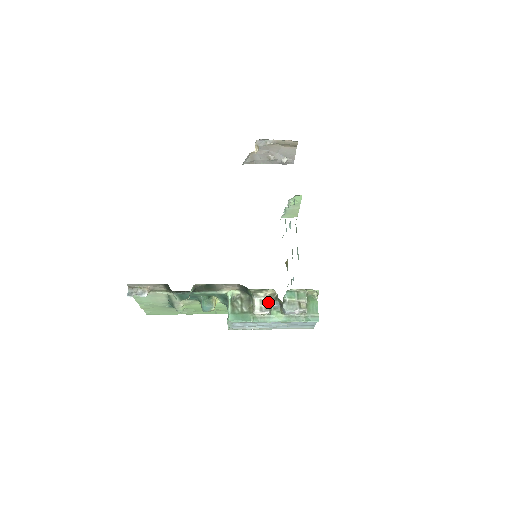
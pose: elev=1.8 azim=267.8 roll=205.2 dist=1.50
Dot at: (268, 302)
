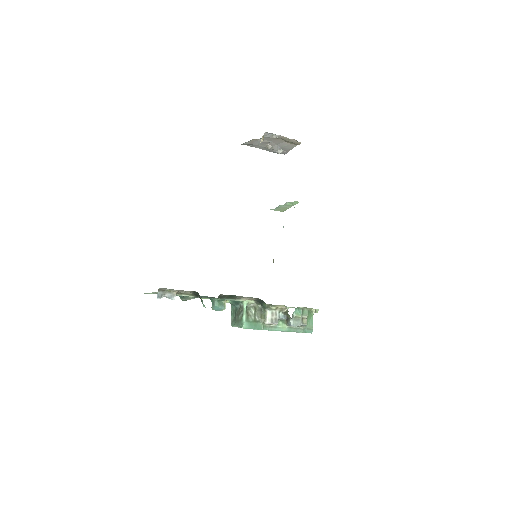
Dot at: (278, 315)
